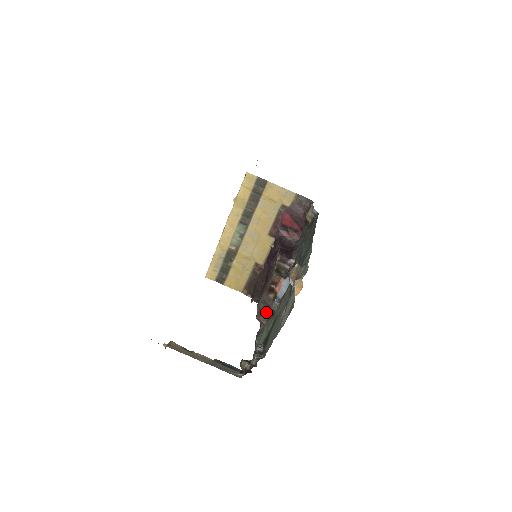
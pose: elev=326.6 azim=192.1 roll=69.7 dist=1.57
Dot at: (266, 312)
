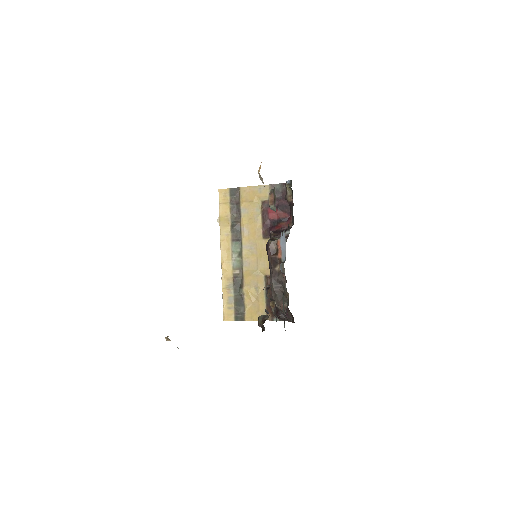
Dot at: (282, 292)
